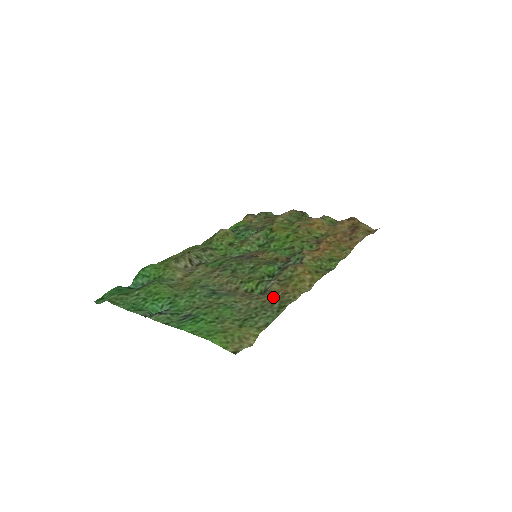
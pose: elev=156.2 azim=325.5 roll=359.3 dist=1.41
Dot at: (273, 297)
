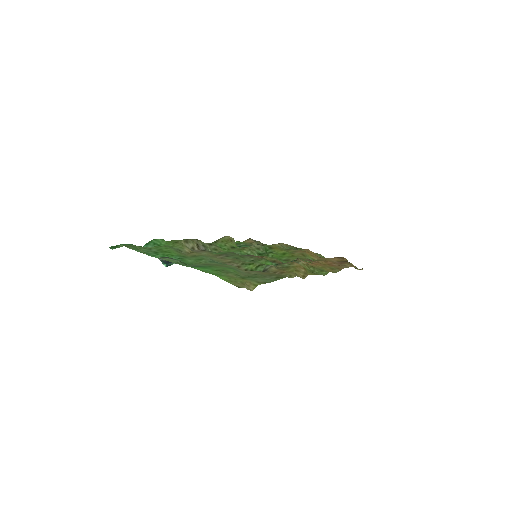
Dot at: (271, 273)
